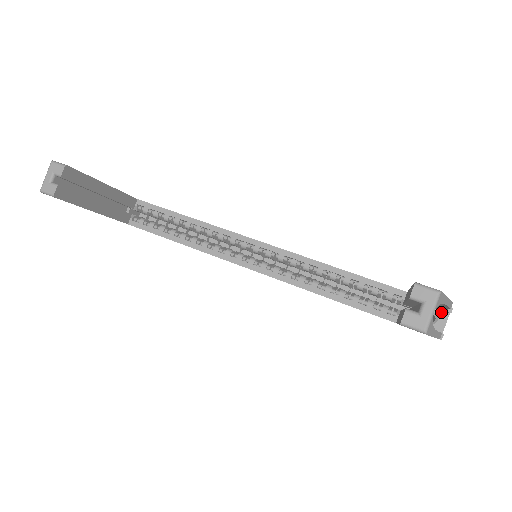
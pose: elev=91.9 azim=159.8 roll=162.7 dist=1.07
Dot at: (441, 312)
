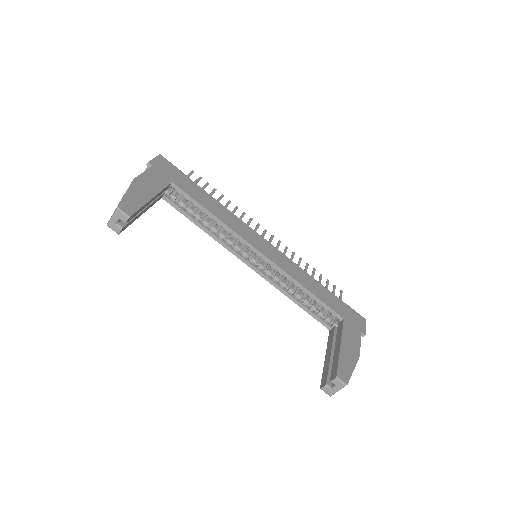
Dot at: occluded
